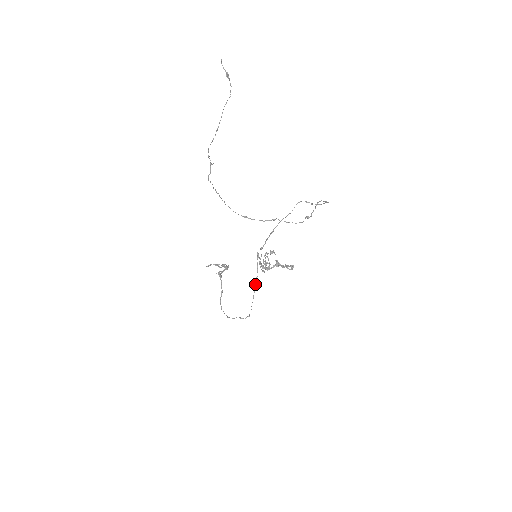
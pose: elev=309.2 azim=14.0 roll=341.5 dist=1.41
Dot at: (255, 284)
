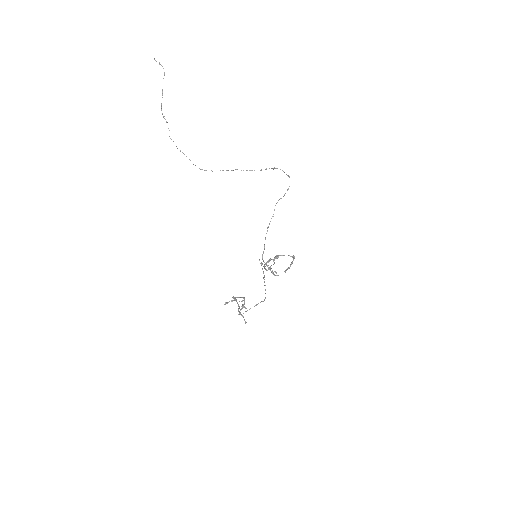
Dot at: occluded
